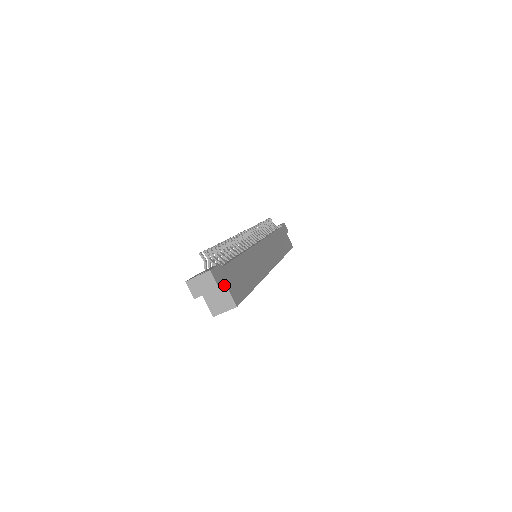
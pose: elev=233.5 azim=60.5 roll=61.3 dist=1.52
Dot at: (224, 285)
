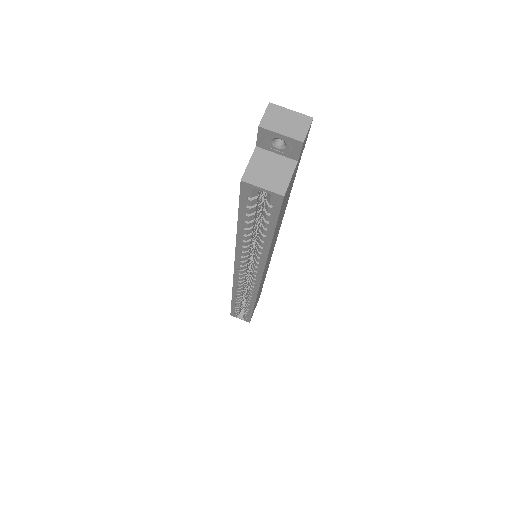
Dot at: (294, 162)
